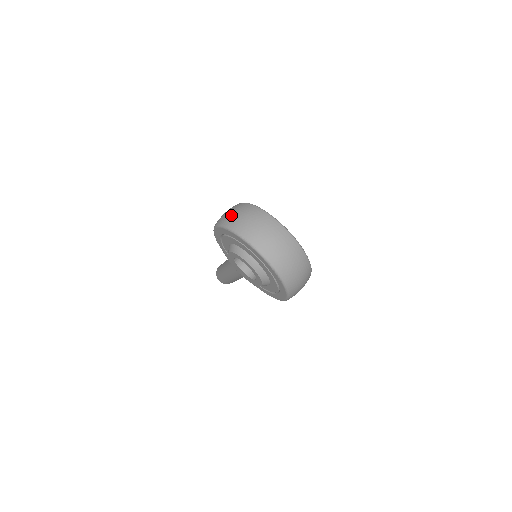
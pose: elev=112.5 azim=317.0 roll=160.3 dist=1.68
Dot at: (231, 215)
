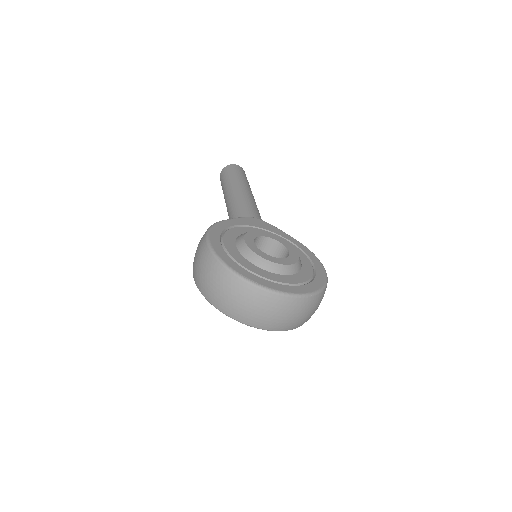
Dot at: (205, 283)
